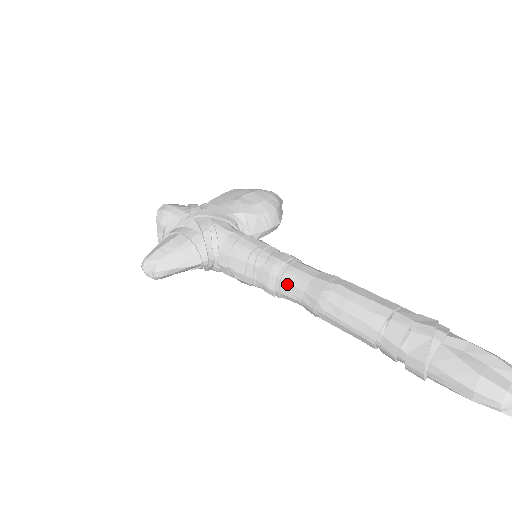
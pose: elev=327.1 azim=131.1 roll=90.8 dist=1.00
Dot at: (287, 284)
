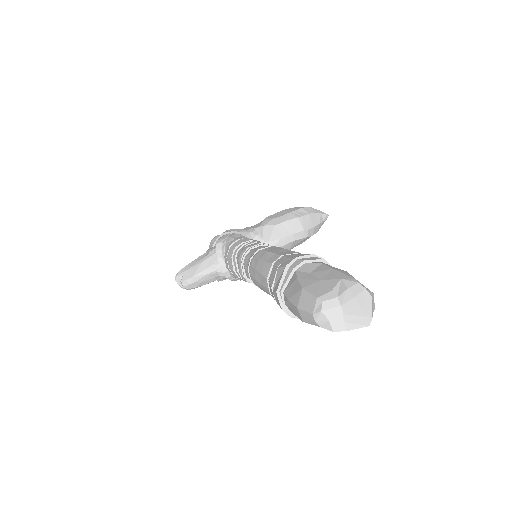
Dot at: (245, 265)
